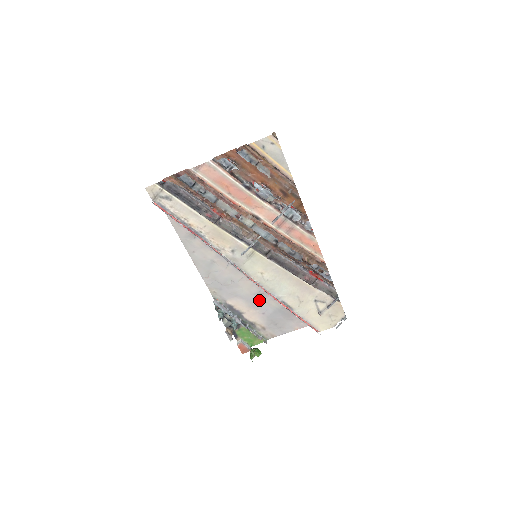
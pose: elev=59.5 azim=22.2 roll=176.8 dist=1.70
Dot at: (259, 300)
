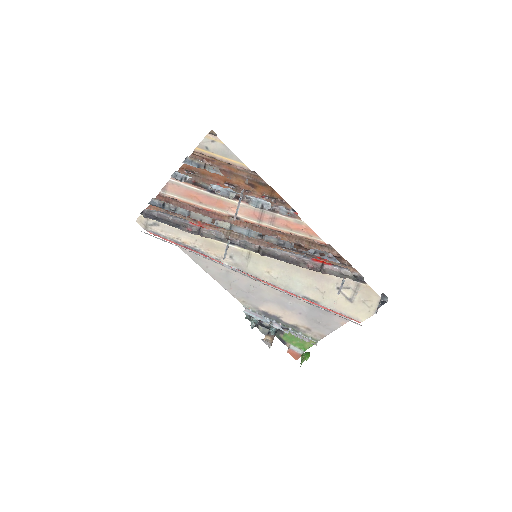
Dot at: (289, 300)
